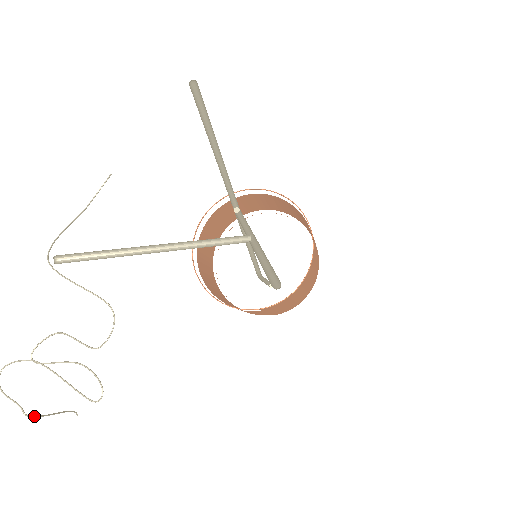
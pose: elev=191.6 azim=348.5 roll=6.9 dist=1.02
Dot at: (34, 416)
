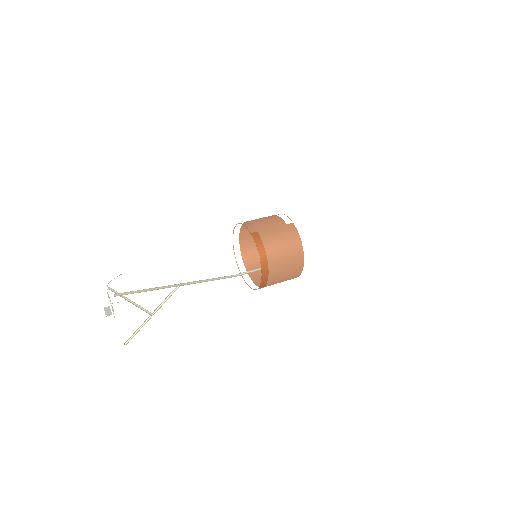
Dot at: occluded
